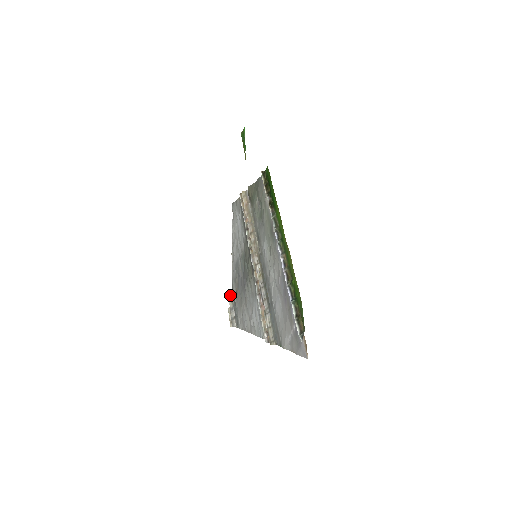
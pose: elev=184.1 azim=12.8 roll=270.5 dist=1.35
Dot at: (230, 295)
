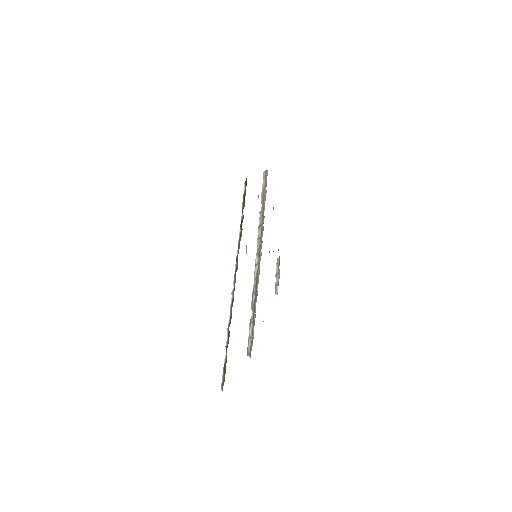
Dot at: (278, 259)
